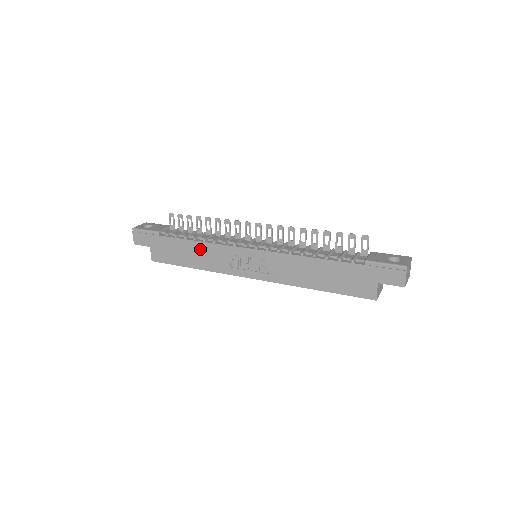
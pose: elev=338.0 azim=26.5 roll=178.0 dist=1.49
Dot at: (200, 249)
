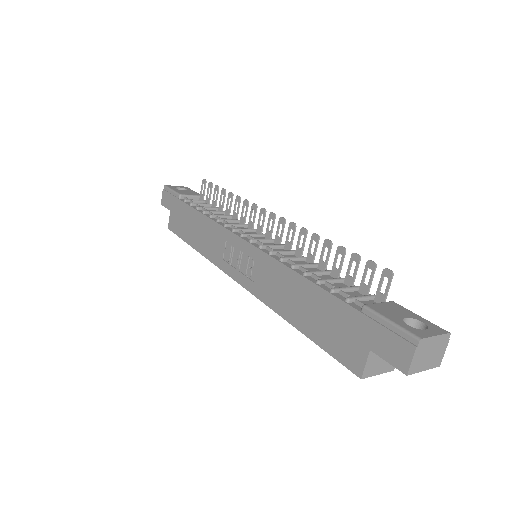
Dot at: (204, 226)
